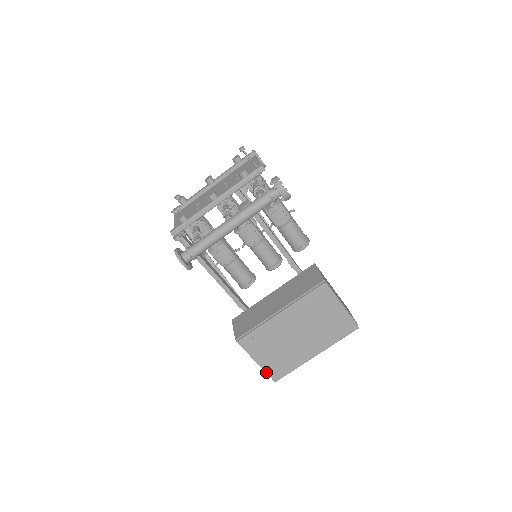
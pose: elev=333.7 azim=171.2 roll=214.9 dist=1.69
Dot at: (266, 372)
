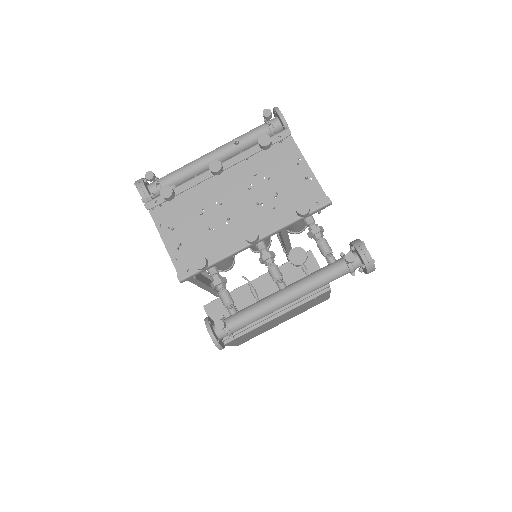
Dot at: occluded
